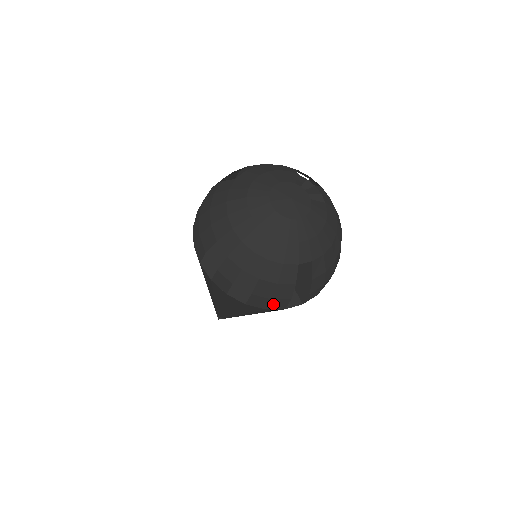
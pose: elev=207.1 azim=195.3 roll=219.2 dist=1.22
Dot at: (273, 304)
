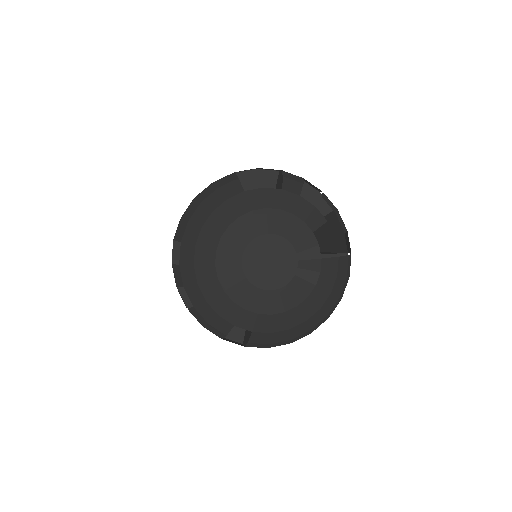
Dot at: occluded
